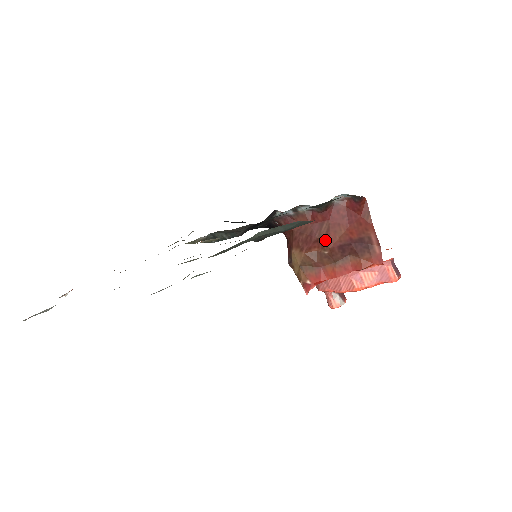
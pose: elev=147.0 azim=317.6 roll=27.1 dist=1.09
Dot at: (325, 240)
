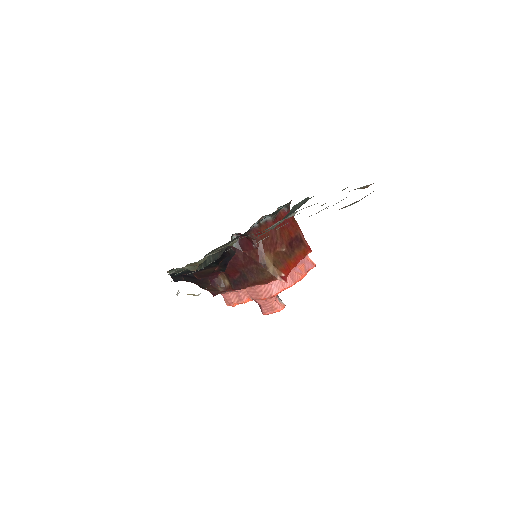
Dot at: (281, 240)
